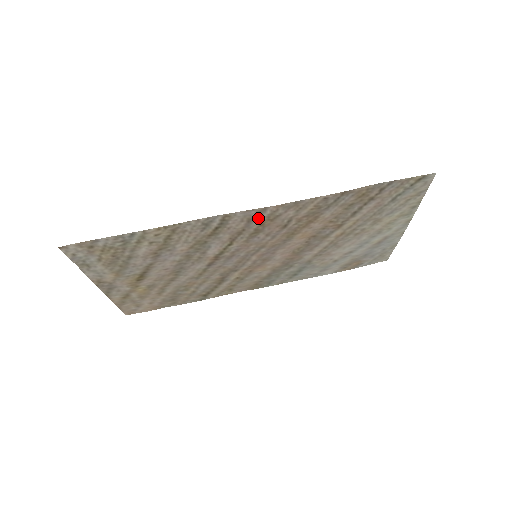
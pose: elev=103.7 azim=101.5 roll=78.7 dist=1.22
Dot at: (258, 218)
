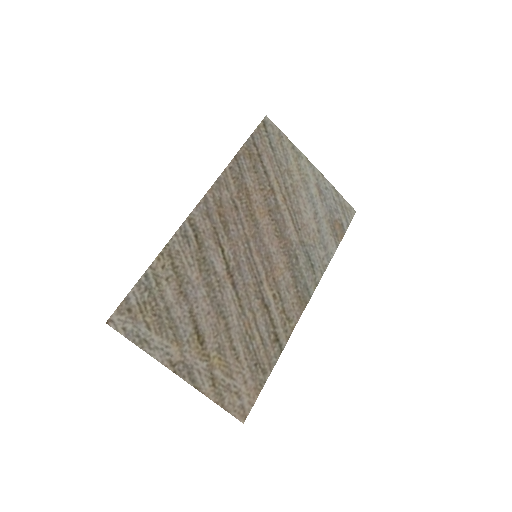
Dot at: (211, 210)
